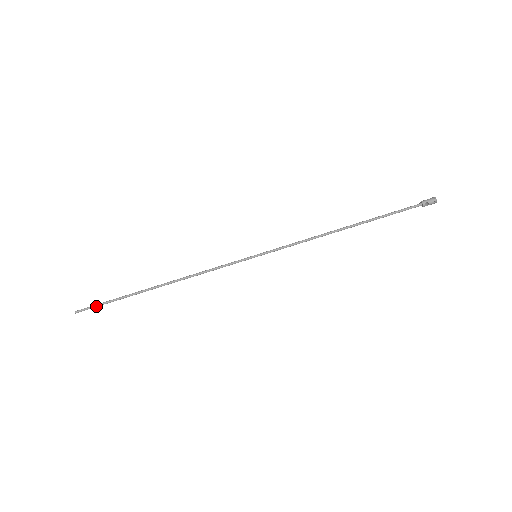
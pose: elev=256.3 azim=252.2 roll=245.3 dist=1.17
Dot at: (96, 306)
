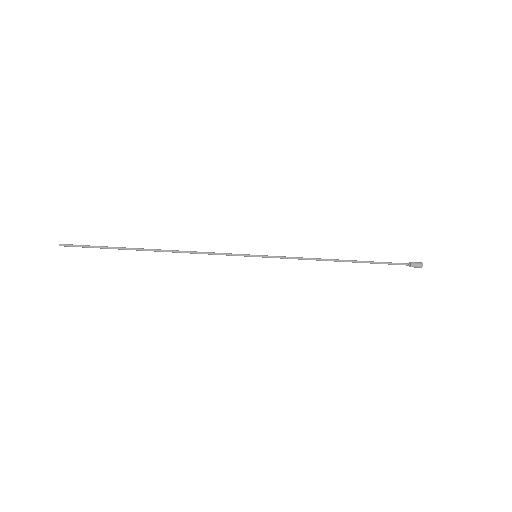
Dot at: (84, 247)
